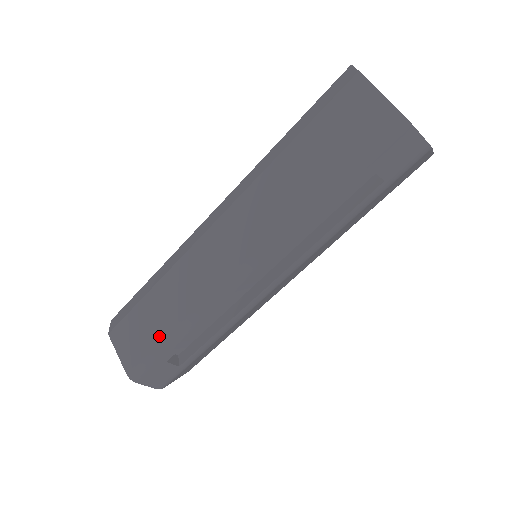
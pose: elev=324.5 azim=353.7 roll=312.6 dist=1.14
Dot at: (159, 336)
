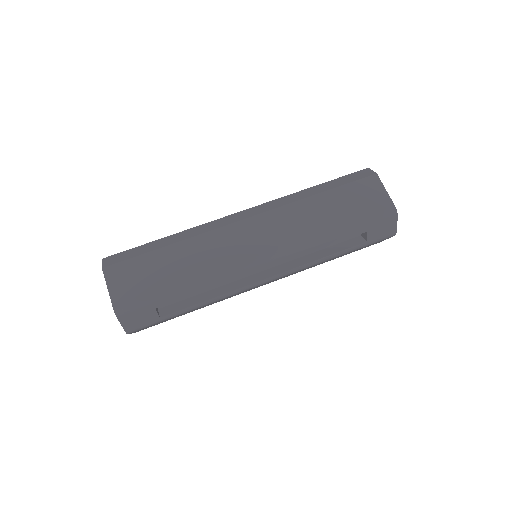
Dot at: (163, 284)
